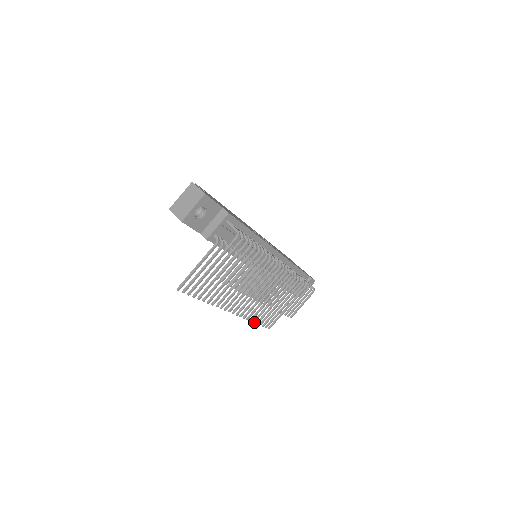
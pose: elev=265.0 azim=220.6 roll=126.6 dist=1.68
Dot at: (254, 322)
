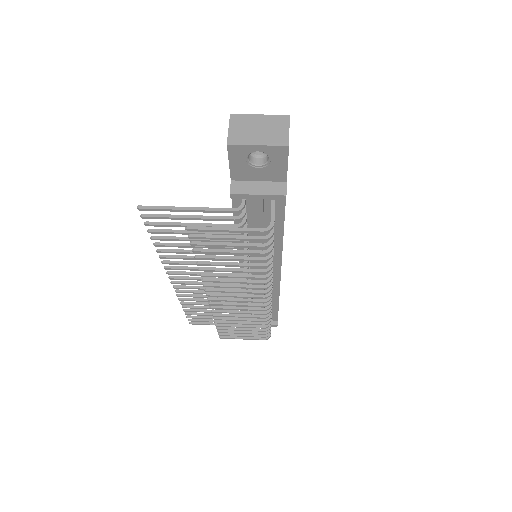
Dot at: (183, 307)
